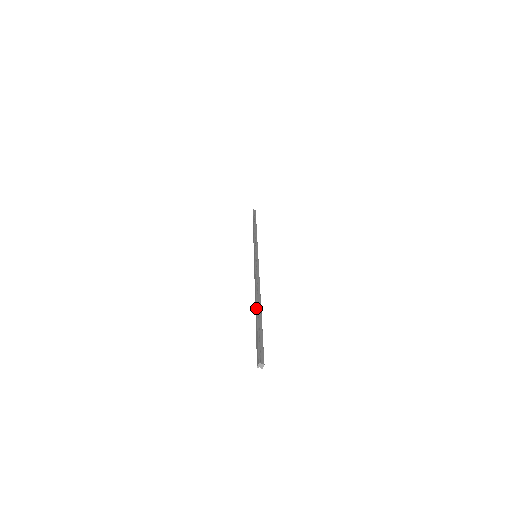
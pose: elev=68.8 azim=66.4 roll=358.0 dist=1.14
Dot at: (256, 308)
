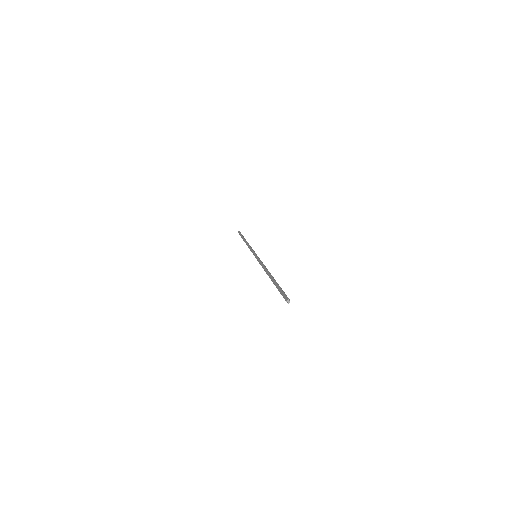
Dot at: (273, 278)
